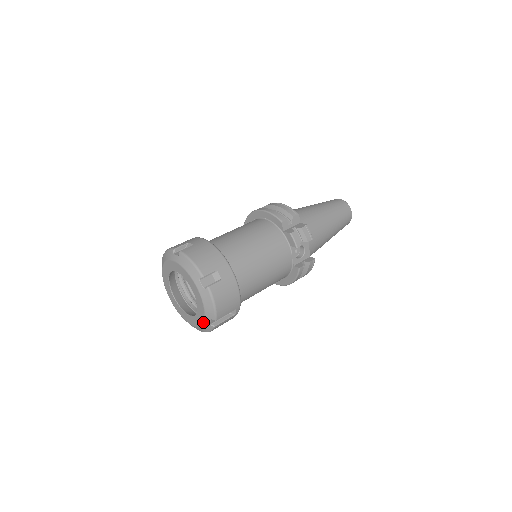
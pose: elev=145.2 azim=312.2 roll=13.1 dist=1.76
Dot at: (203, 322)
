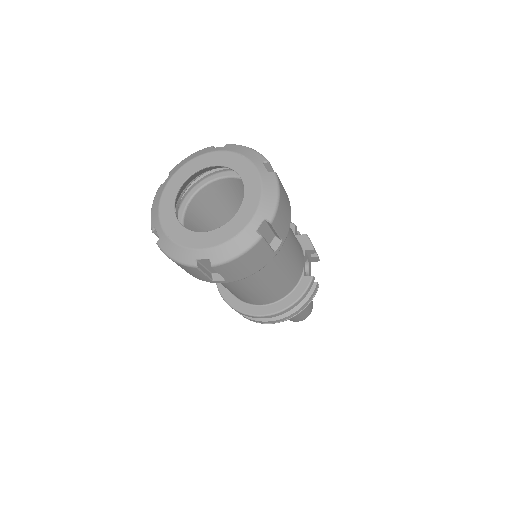
Dot at: (246, 225)
